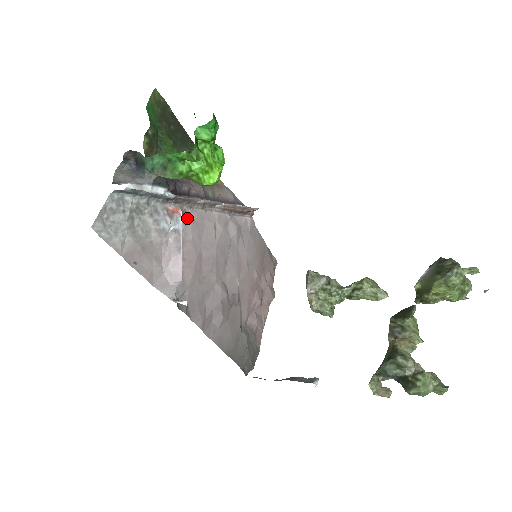
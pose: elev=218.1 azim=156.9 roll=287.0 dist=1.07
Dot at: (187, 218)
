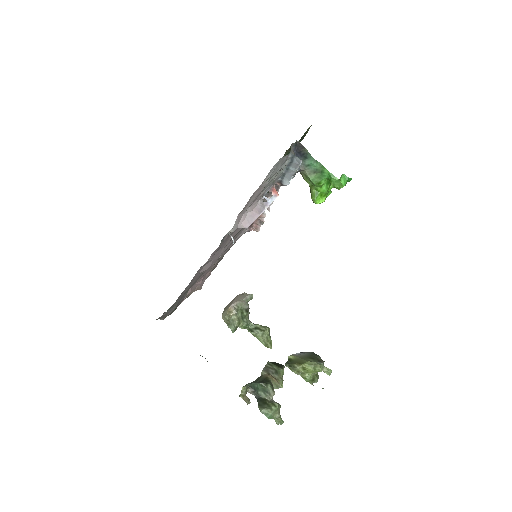
Dot at: (263, 199)
